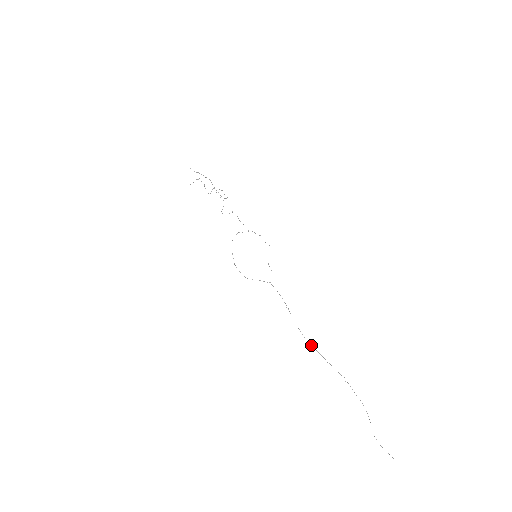
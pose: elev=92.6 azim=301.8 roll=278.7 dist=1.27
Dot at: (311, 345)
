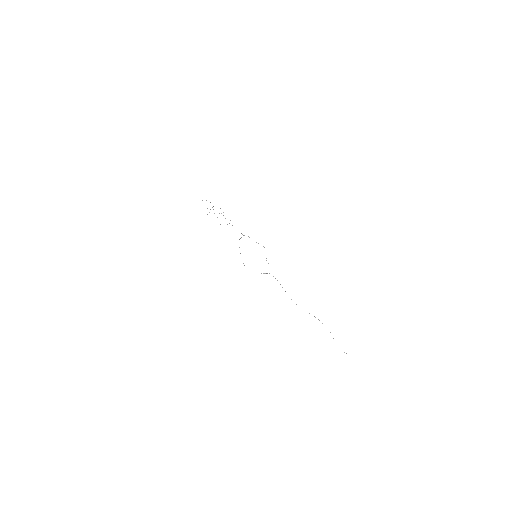
Dot at: occluded
